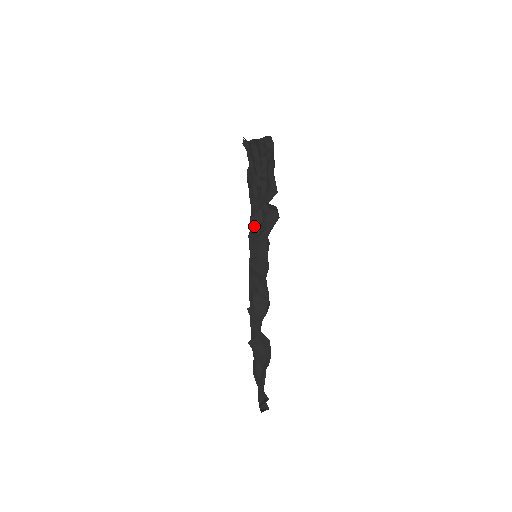
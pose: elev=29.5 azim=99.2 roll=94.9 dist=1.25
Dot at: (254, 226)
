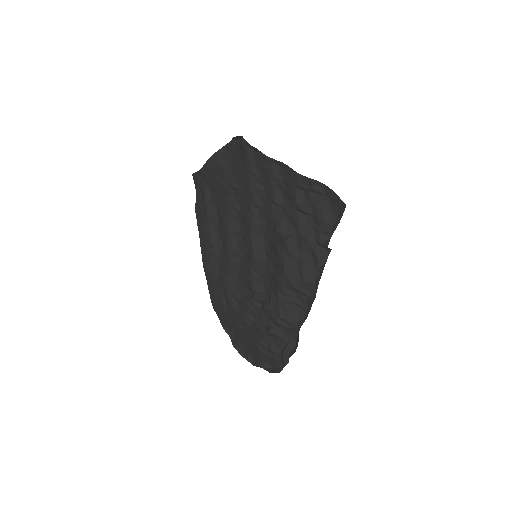
Dot at: (289, 249)
